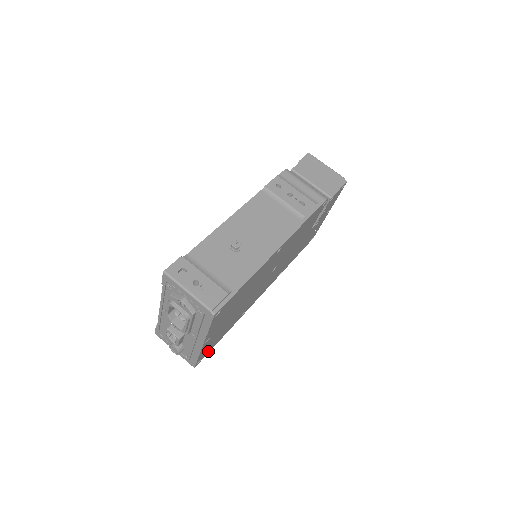
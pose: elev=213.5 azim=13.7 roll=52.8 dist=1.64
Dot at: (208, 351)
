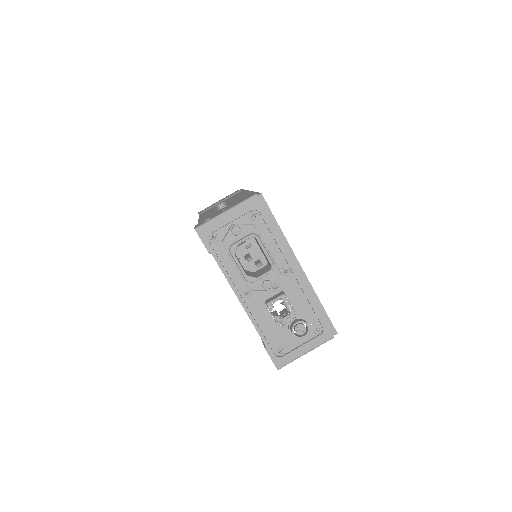
Dot at: occluded
